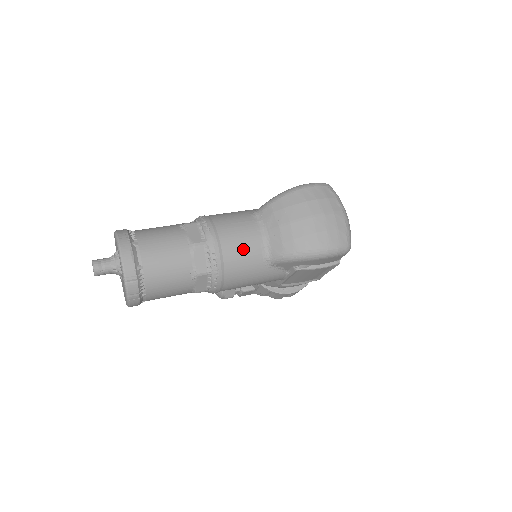
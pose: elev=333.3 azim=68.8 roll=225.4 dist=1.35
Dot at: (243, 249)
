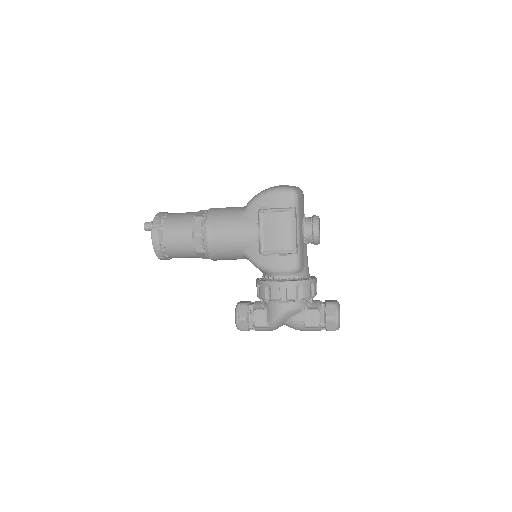
Dot at: (228, 208)
